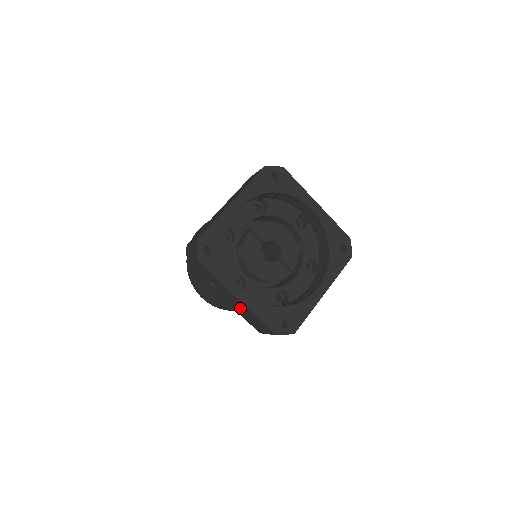
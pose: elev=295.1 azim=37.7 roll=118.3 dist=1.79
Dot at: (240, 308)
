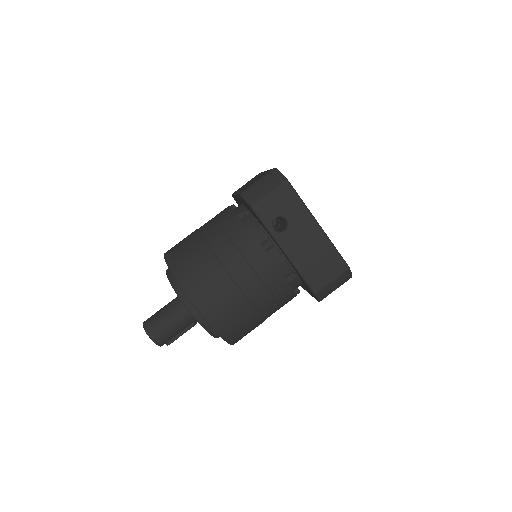
Dot at: (309, 248)
